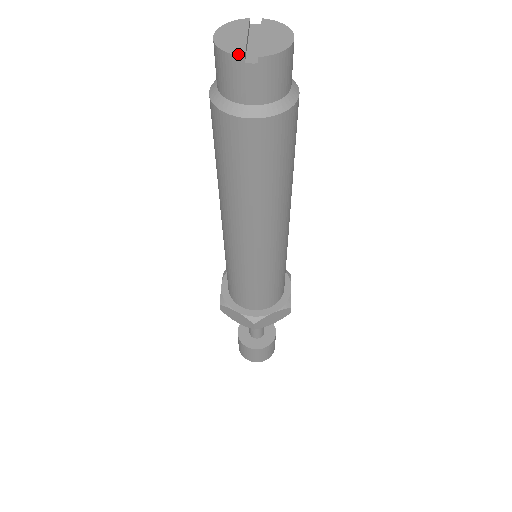
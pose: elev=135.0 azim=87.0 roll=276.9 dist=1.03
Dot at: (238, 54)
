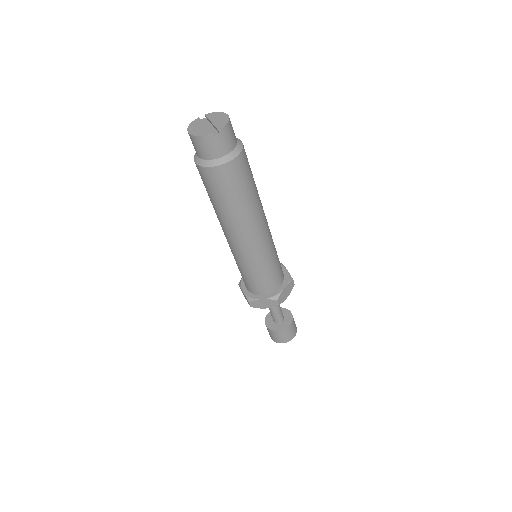
Dot at: (208, 134)
